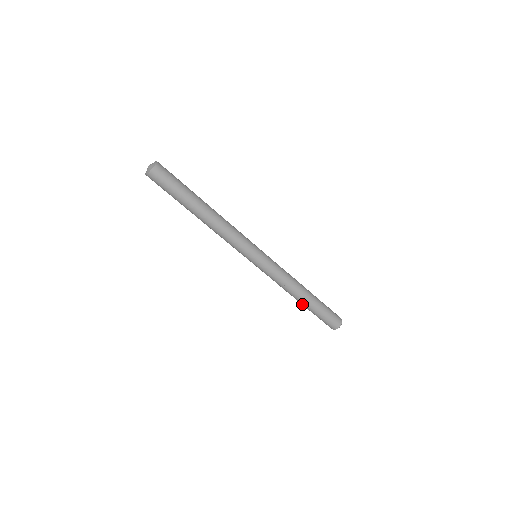
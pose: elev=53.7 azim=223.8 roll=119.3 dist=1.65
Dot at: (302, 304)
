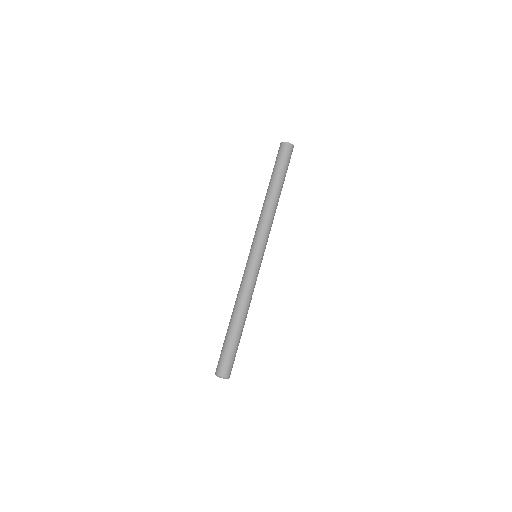
Dot at: (230, 324)
